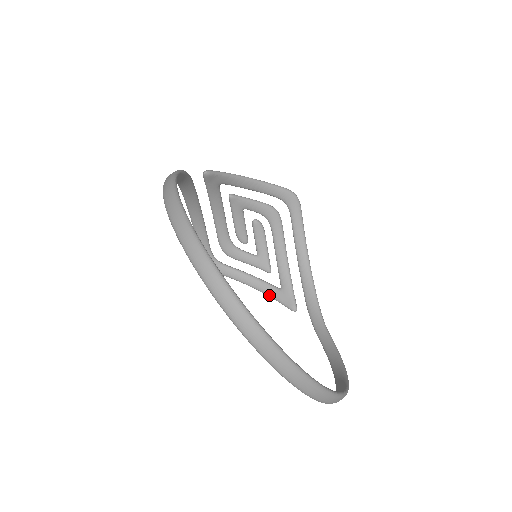
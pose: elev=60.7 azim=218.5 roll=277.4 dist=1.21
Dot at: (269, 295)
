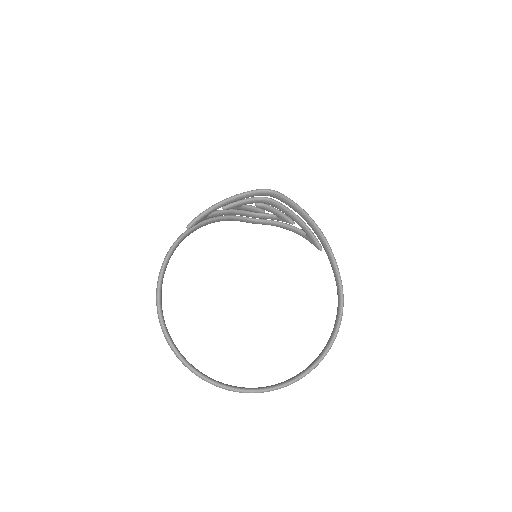
Dot at: occluded
